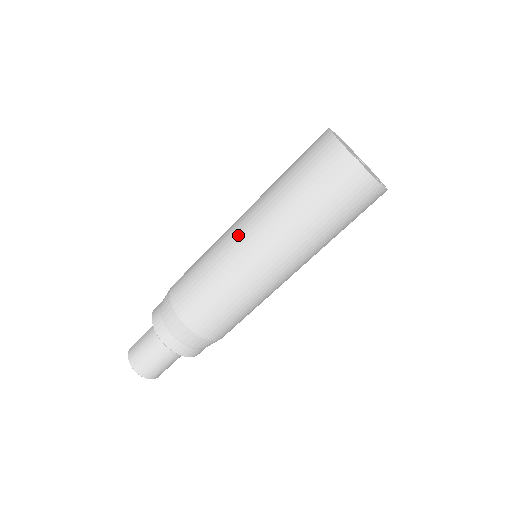
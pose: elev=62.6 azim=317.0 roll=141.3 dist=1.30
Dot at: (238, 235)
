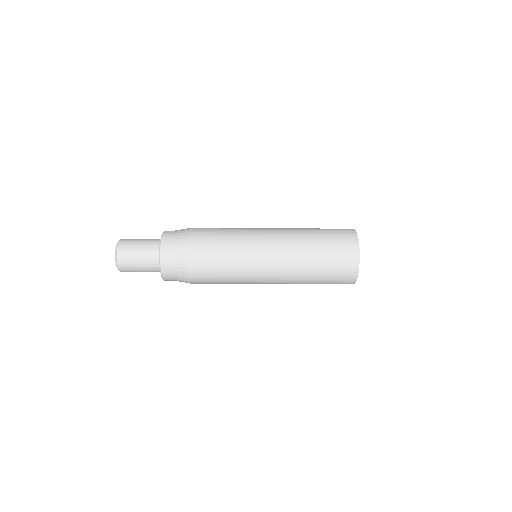
Dot at: (265, 253)
